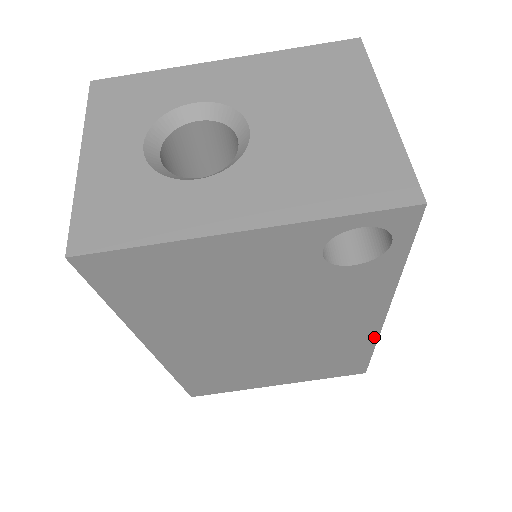
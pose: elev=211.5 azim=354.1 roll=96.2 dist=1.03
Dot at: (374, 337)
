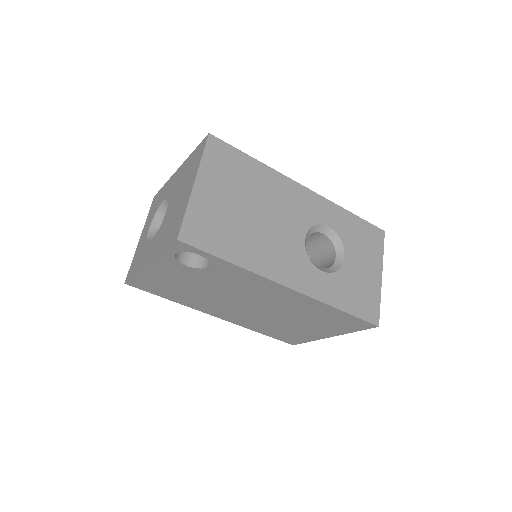
Dot at: (314, 300)
